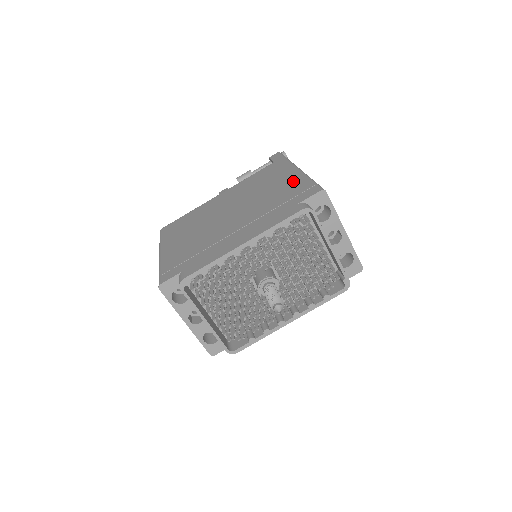
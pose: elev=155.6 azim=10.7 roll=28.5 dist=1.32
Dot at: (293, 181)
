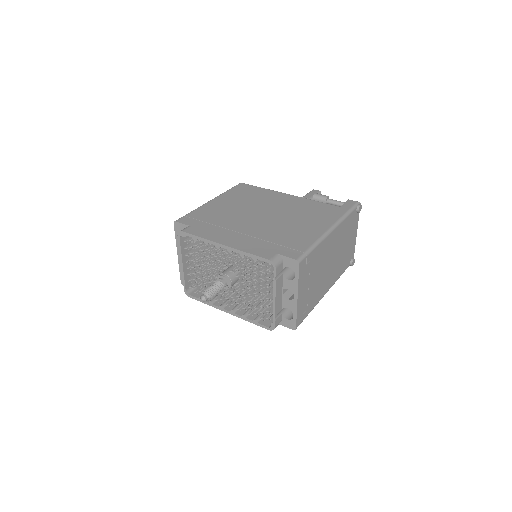
Dot at: (309, 235)
